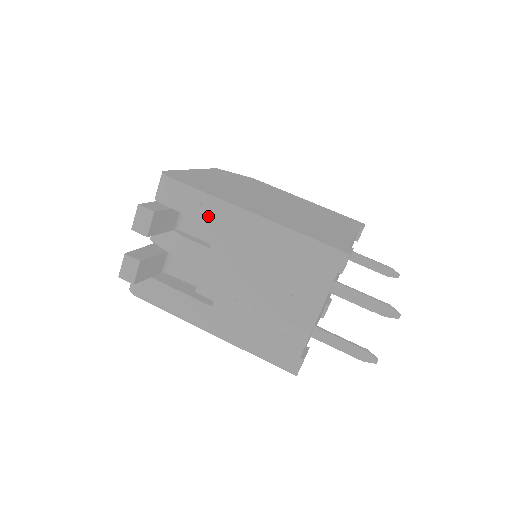
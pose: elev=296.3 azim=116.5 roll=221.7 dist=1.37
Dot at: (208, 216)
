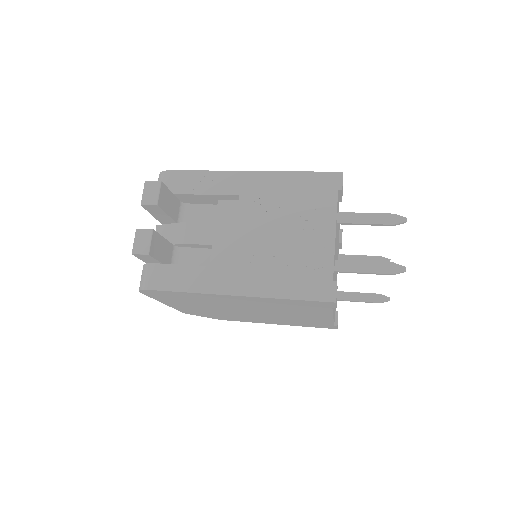
Dot at: (209, 188)
